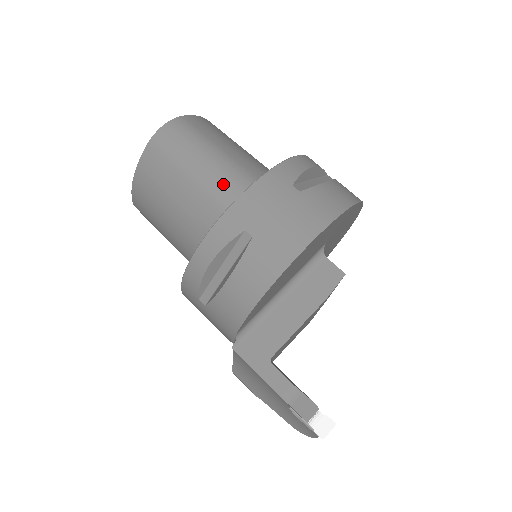
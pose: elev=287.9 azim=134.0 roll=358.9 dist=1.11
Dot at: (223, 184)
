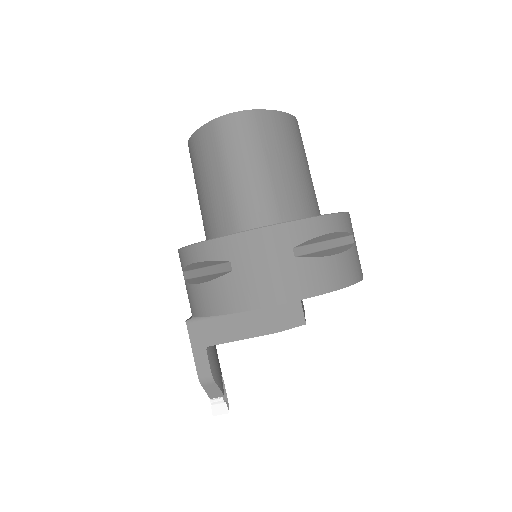
Dot at: (247, 202)
